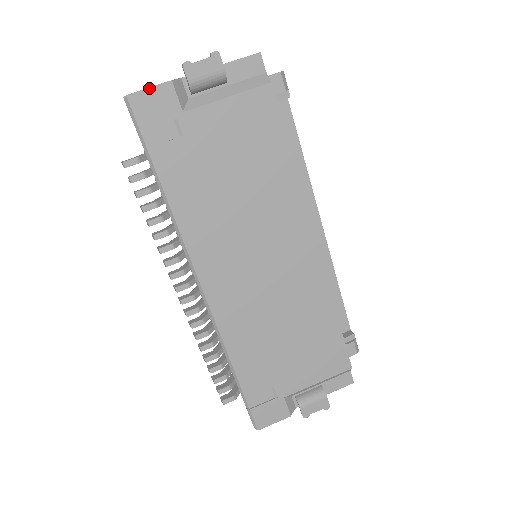
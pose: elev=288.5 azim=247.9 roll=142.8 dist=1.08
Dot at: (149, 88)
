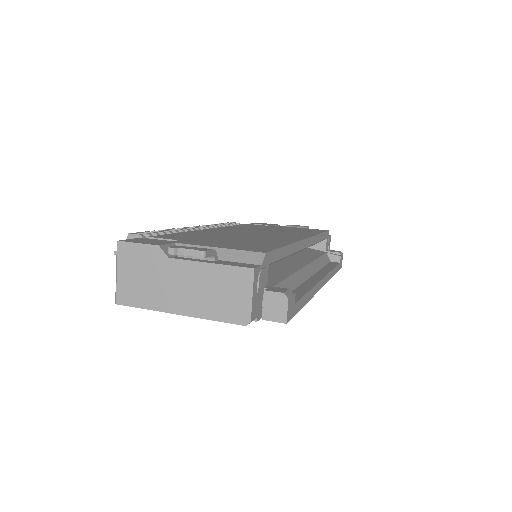
Dot at: occluded
